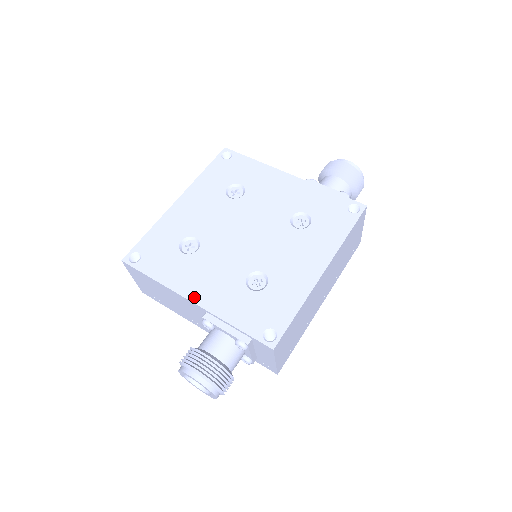
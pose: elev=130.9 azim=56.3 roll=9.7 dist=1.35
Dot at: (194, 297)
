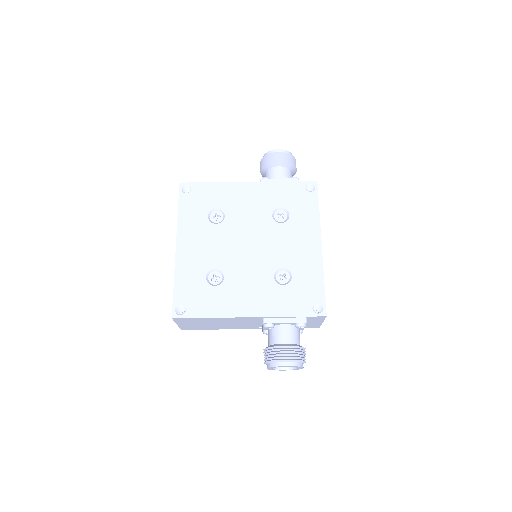
Dot at: (249, 313)
